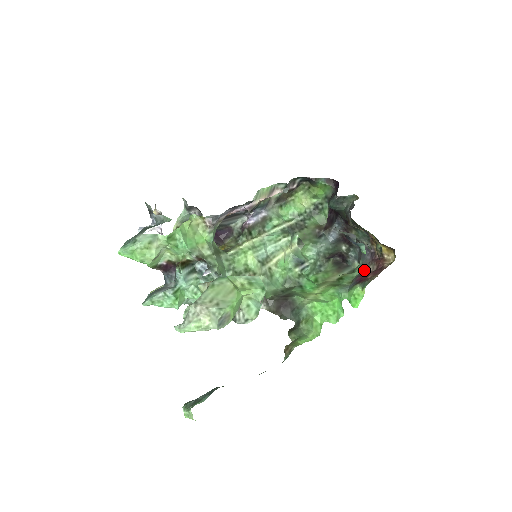
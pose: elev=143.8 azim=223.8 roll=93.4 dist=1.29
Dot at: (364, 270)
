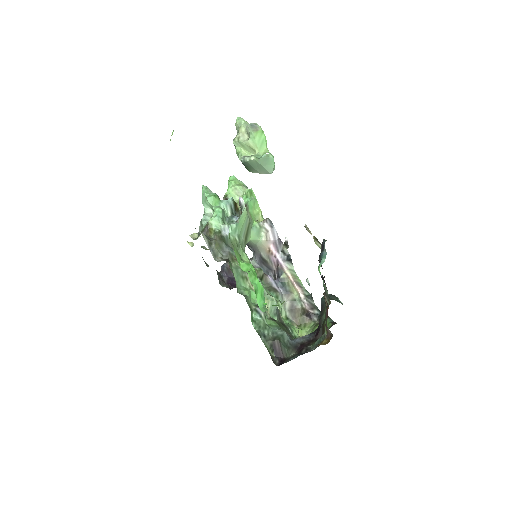
Dot at: occluded
